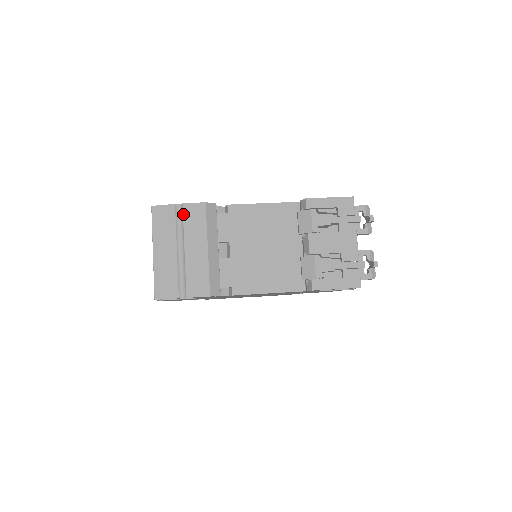
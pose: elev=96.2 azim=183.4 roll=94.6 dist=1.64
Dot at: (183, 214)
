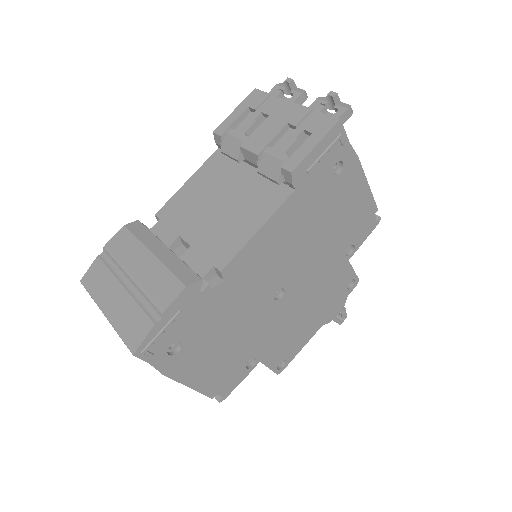
Dot at: (109, 254)
